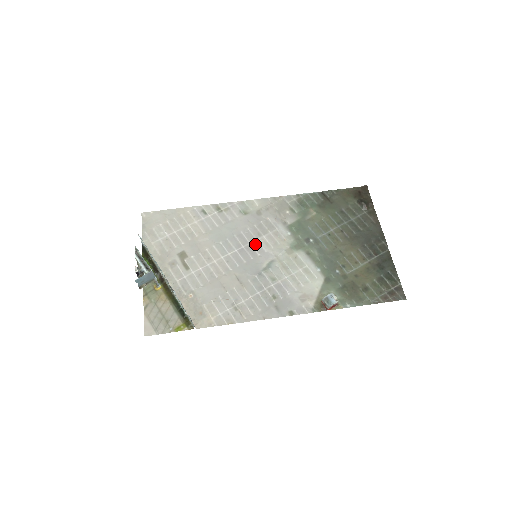
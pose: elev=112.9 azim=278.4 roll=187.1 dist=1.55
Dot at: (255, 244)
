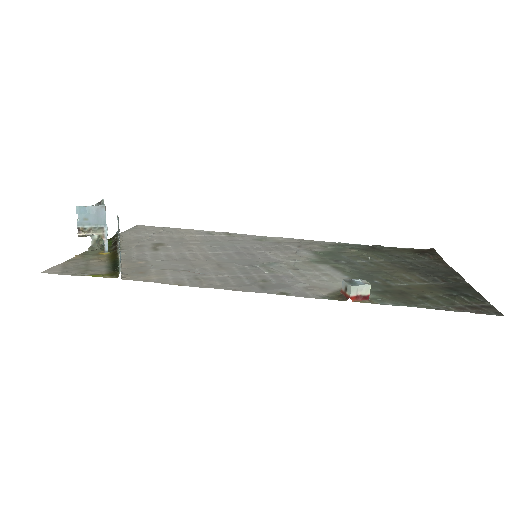
Dot at: (260, 253)
